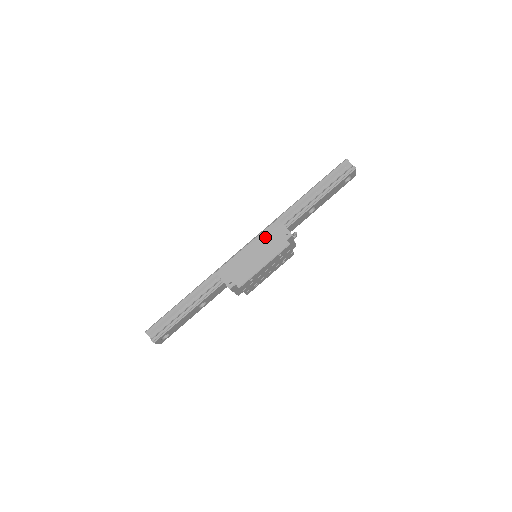
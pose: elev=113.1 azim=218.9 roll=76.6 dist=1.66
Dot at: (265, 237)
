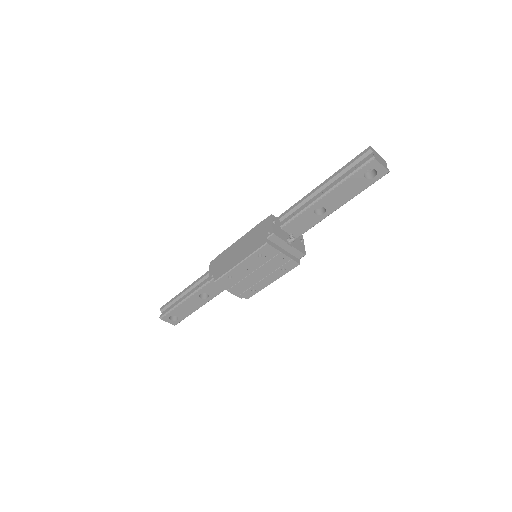
Dot at: (253, 233)
